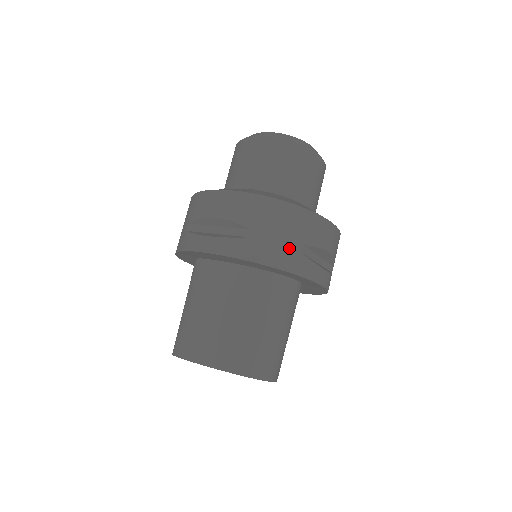
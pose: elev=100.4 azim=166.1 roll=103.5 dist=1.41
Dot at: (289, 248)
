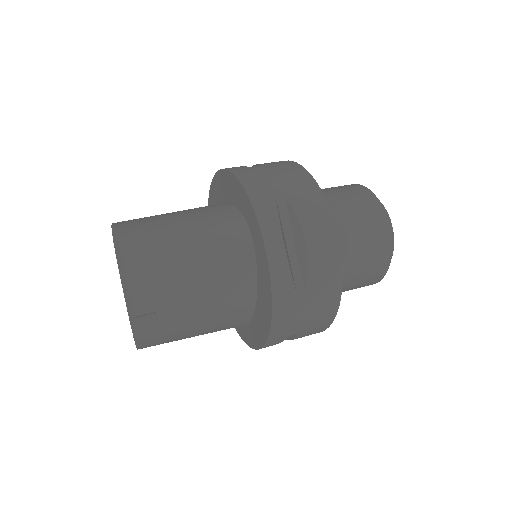
Dot at: (270, 186)
